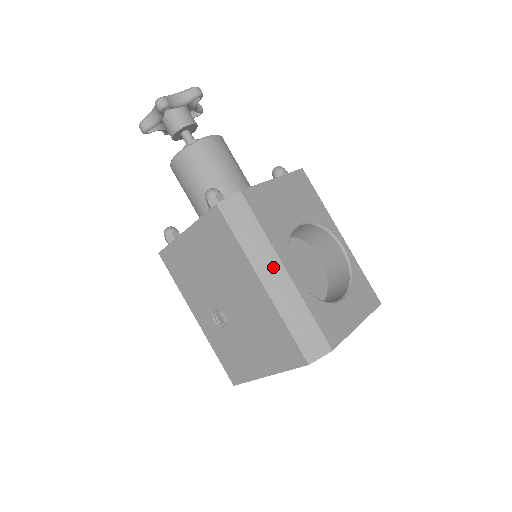
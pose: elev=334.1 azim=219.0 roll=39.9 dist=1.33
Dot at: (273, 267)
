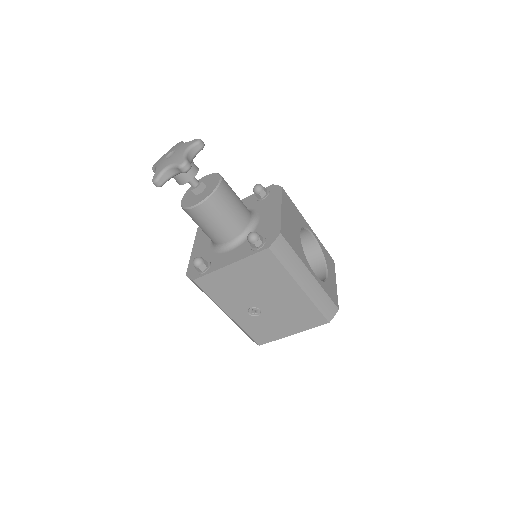
Dot at: (305, 275)
